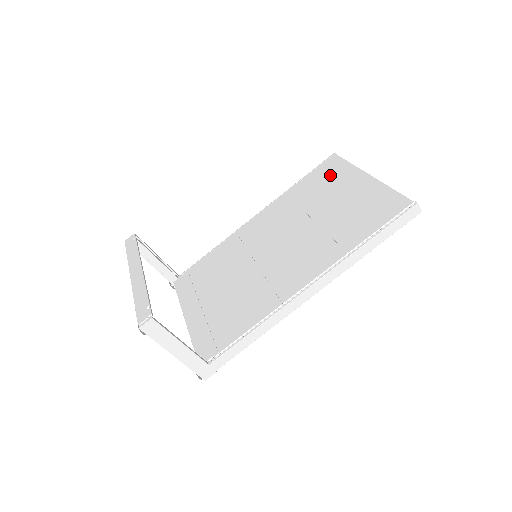
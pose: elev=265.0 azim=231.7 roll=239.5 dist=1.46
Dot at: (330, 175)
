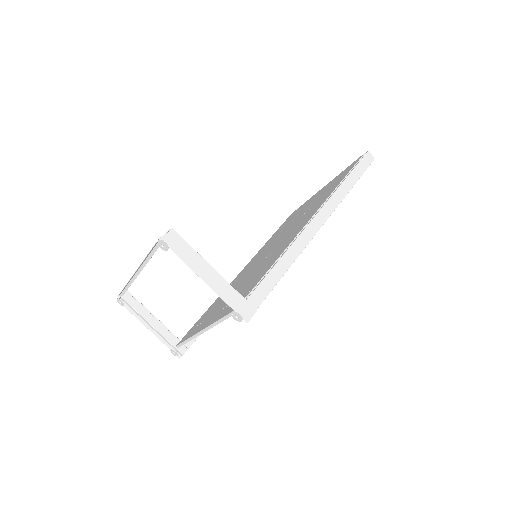
Dot at: (294, 214)
